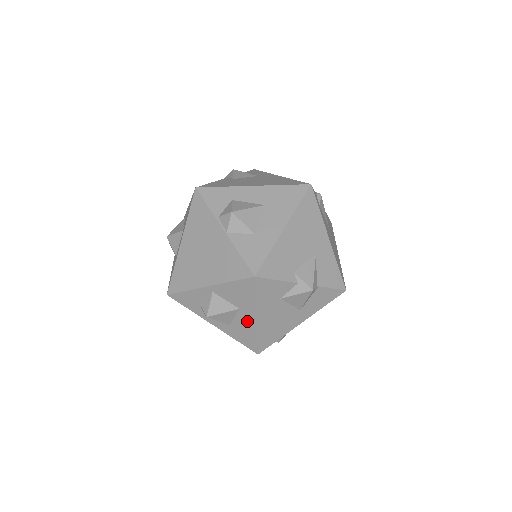
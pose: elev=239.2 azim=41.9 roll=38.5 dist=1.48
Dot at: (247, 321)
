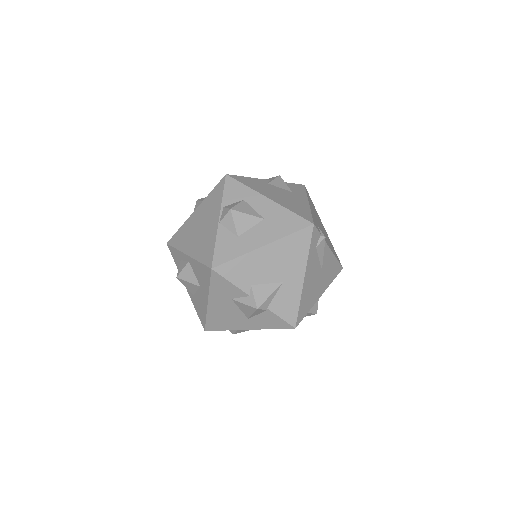
Dot at: (203, 300)
